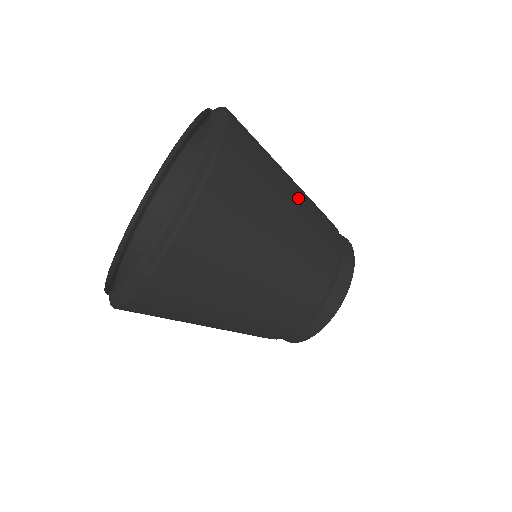
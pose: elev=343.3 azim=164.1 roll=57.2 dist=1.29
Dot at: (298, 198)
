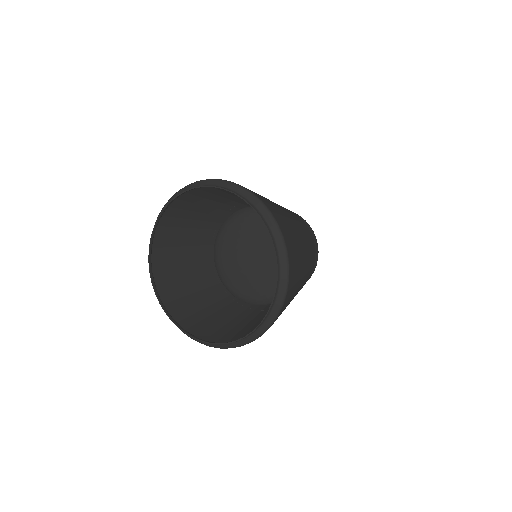
Dot at: (306, 256)
